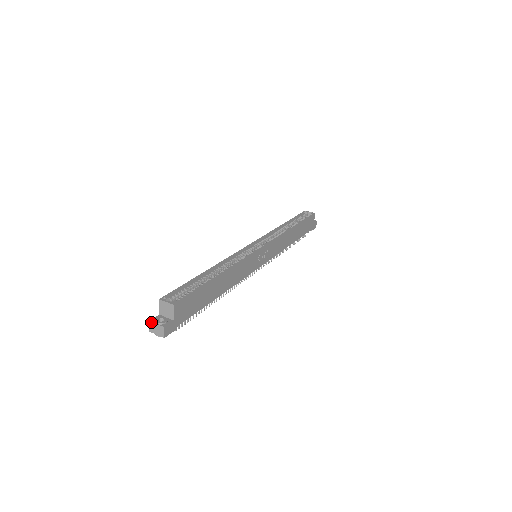
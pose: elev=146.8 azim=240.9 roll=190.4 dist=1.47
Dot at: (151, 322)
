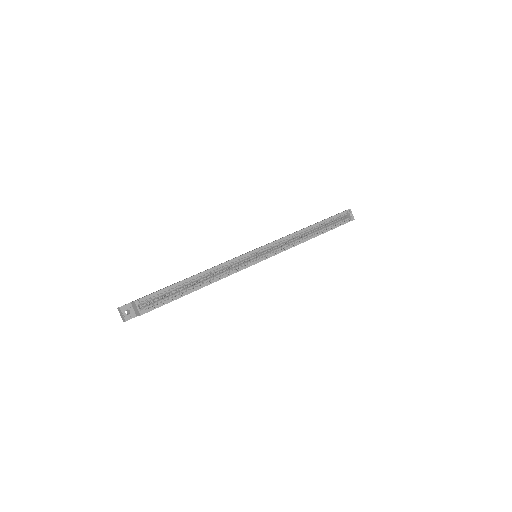
Dot at: (120, 309)
